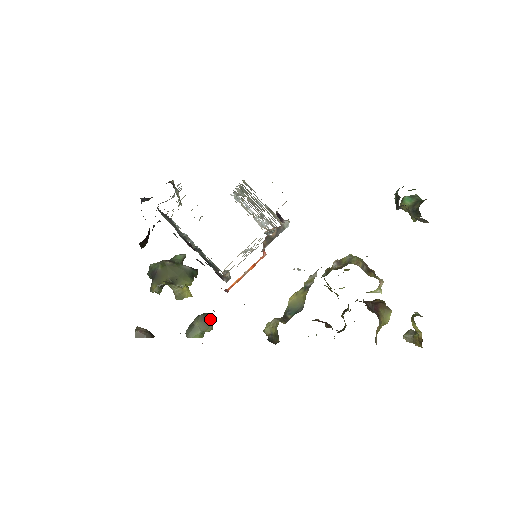
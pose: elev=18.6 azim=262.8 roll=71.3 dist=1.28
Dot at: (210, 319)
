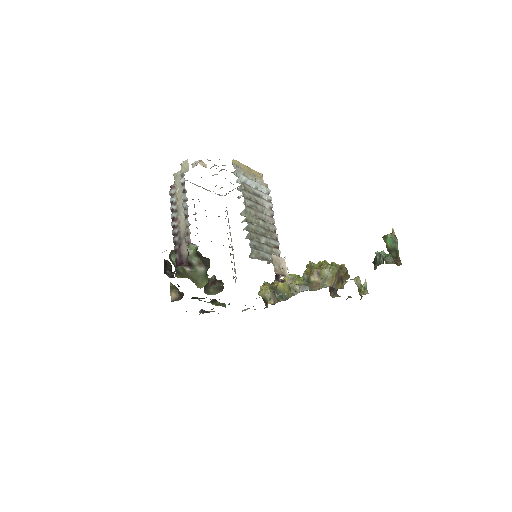
Dot at: (221, 288)
